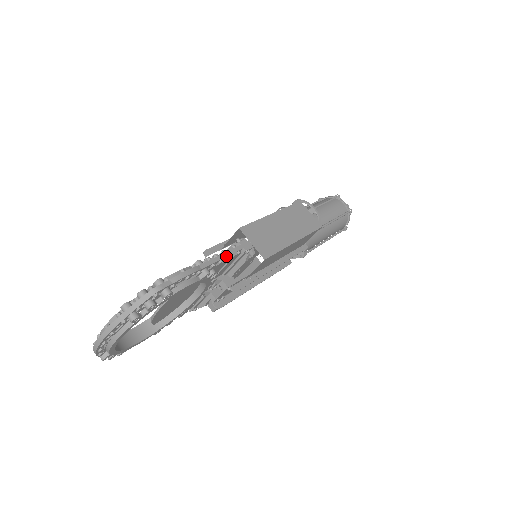
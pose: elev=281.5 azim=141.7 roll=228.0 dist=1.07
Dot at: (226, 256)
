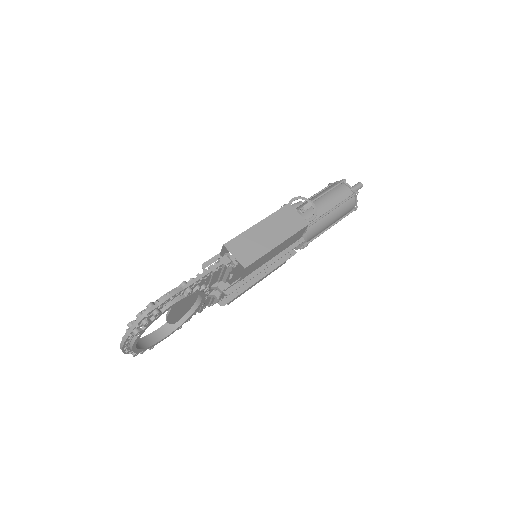
Dot at: (206, 274)
